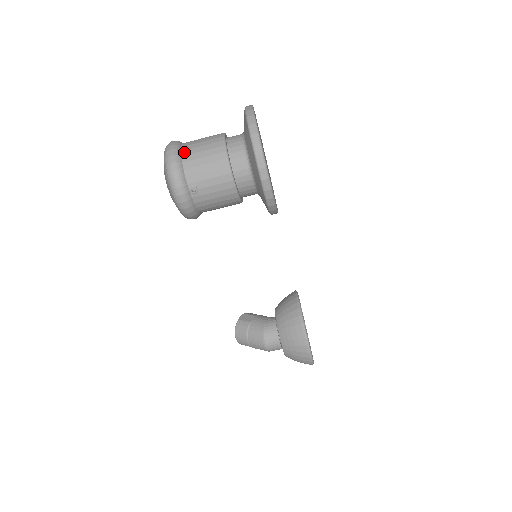
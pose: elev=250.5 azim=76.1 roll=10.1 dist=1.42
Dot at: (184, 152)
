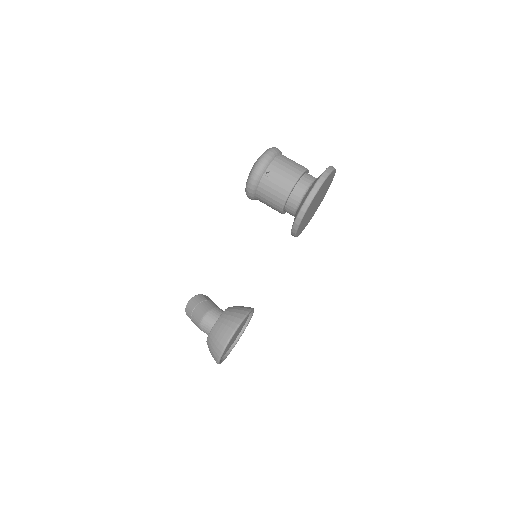
Dot at: (281, 155)
